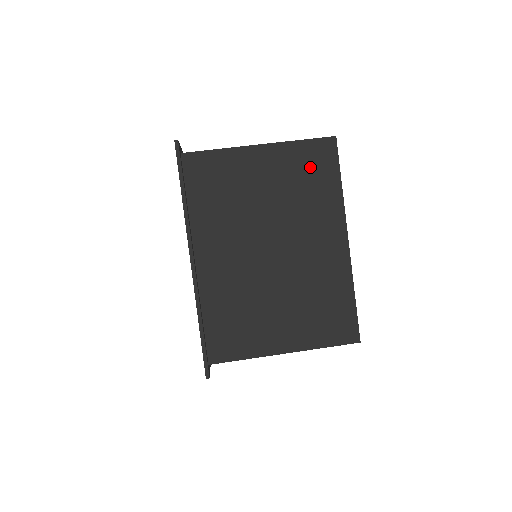
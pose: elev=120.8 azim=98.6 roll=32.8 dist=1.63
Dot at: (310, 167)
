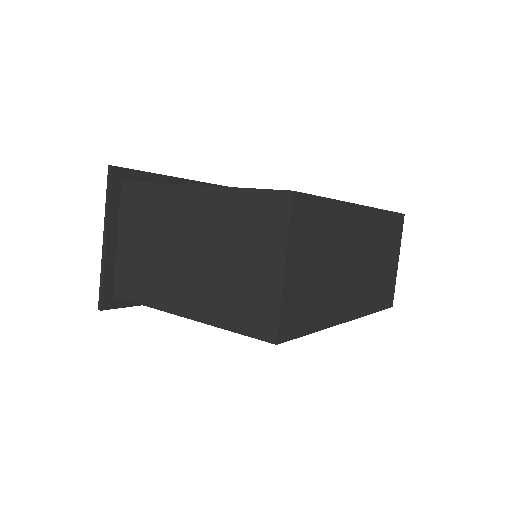
Dot at: occluded
